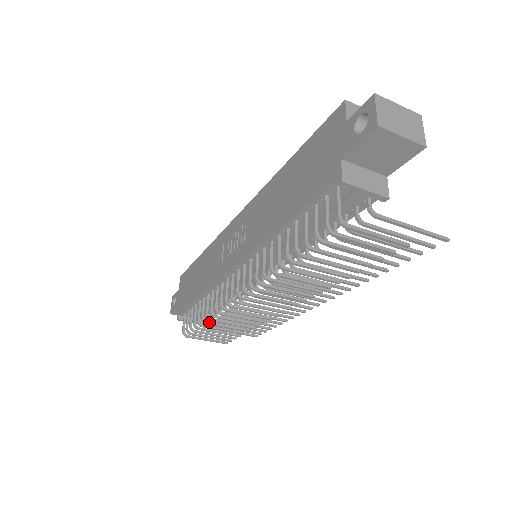
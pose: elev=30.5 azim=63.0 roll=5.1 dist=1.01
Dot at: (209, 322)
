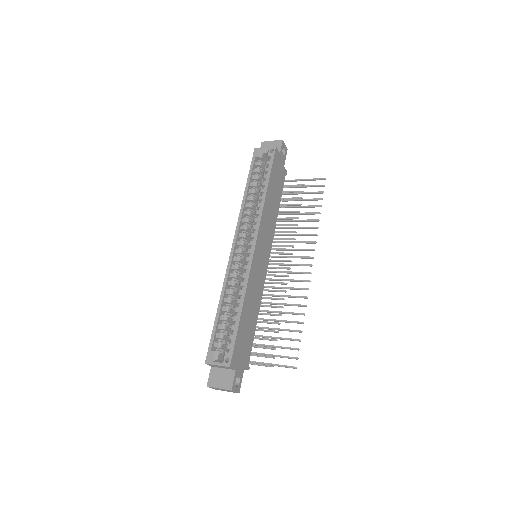
Dot at: occluded
